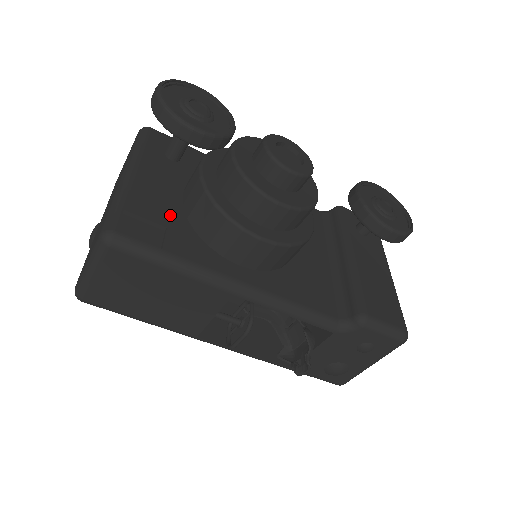
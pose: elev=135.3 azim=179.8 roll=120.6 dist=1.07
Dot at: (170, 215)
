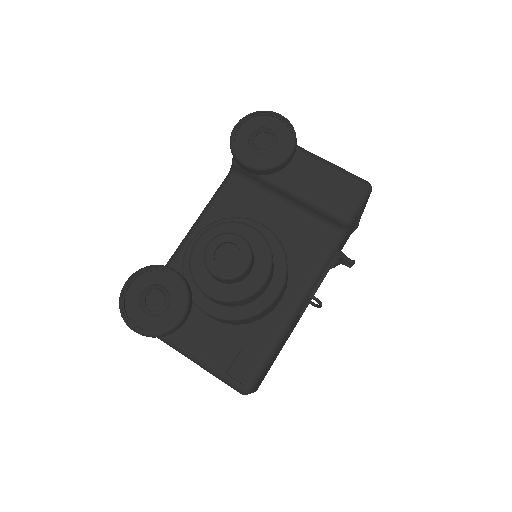
Dot at: (231, 338)
